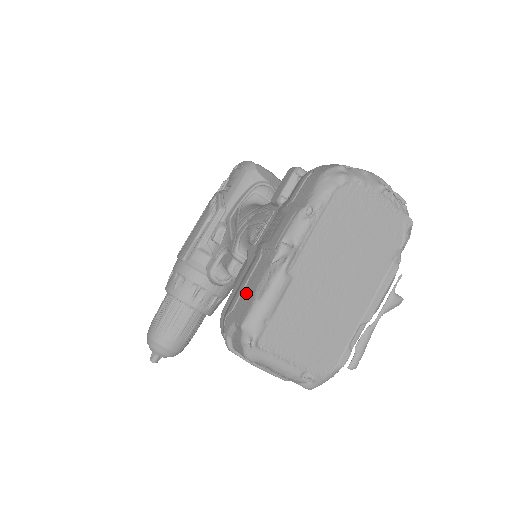
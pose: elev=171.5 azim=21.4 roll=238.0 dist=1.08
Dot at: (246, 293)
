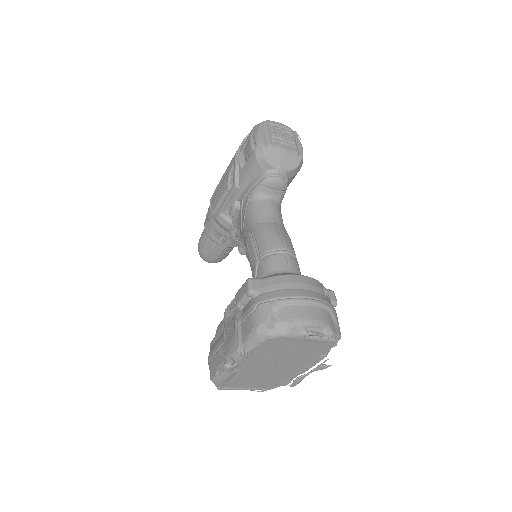
Dot at: (215, 361)
